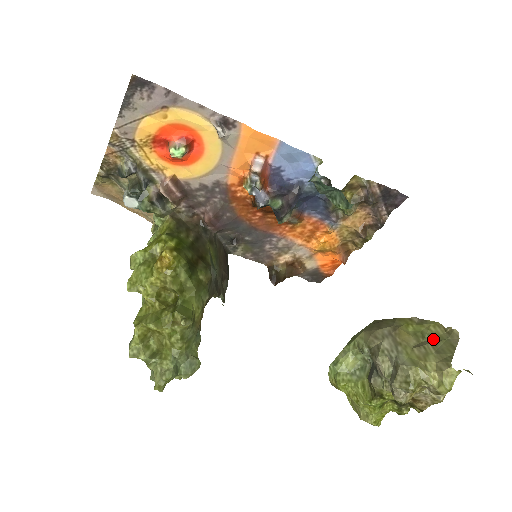
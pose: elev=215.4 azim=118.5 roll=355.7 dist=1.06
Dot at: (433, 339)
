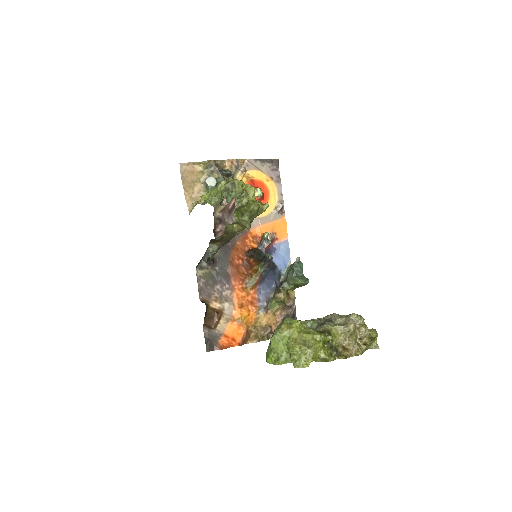
Dot at: occluded
